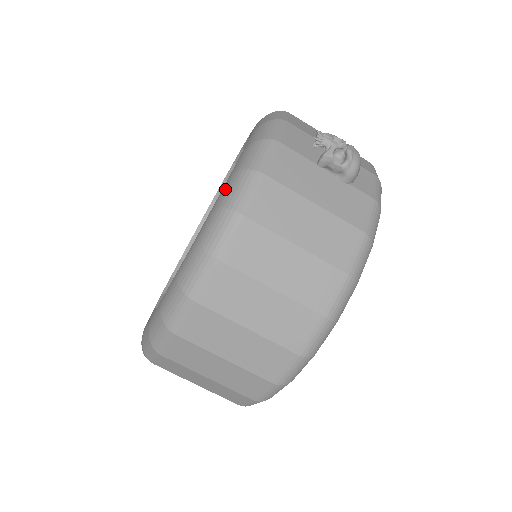
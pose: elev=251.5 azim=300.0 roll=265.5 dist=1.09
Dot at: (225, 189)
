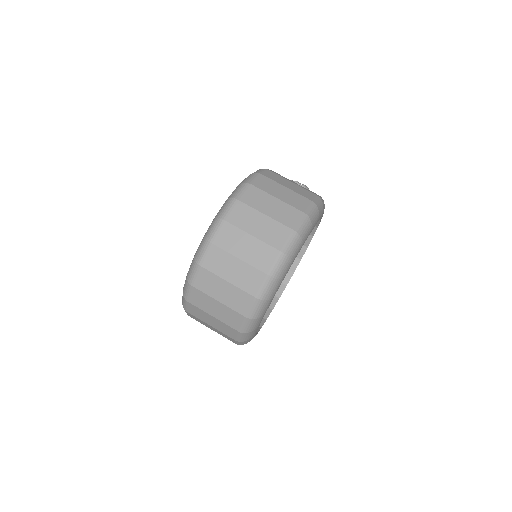
Dot at: occluded
